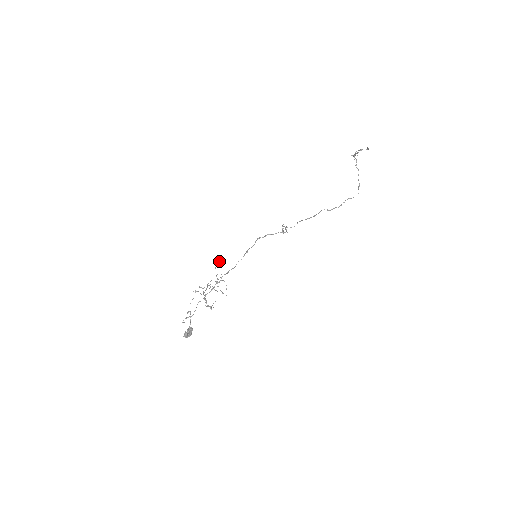
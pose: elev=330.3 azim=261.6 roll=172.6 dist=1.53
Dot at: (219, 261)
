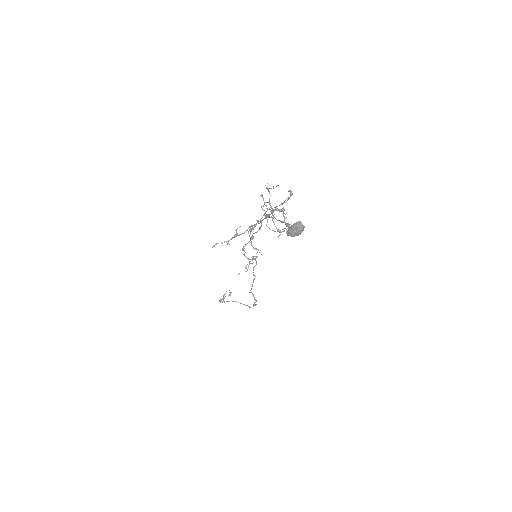
Dot at: occluded
